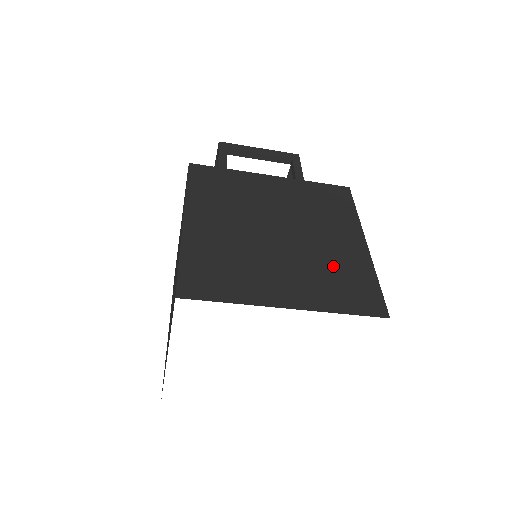
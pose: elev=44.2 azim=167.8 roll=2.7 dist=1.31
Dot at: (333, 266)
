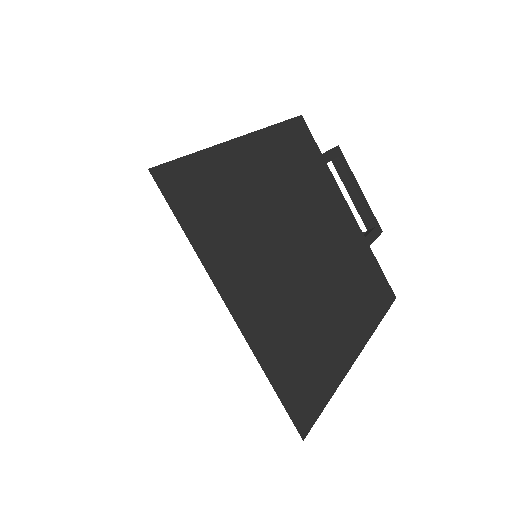
Dot at: (311, 333)
